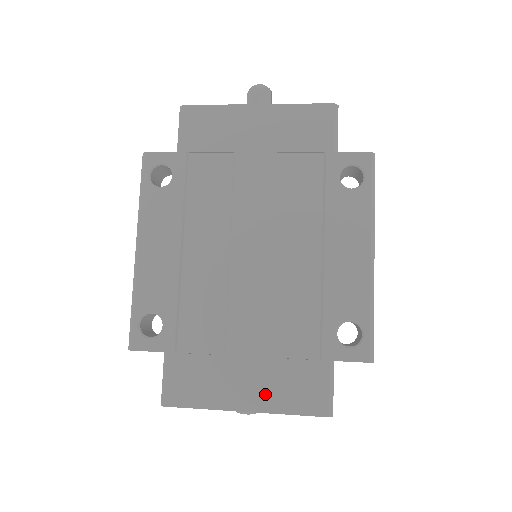
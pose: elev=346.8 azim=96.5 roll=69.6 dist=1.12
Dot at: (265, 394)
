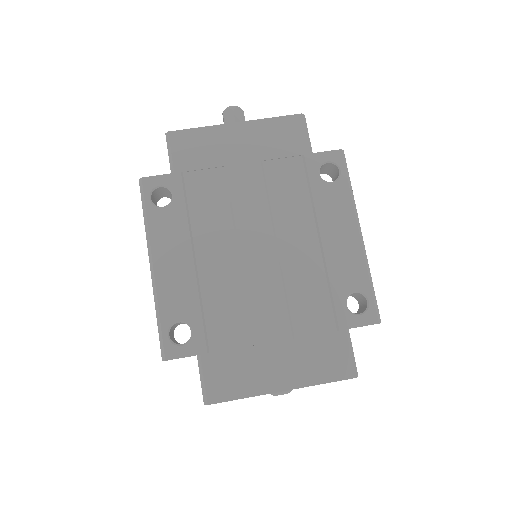
Dot at: (297, 371)
